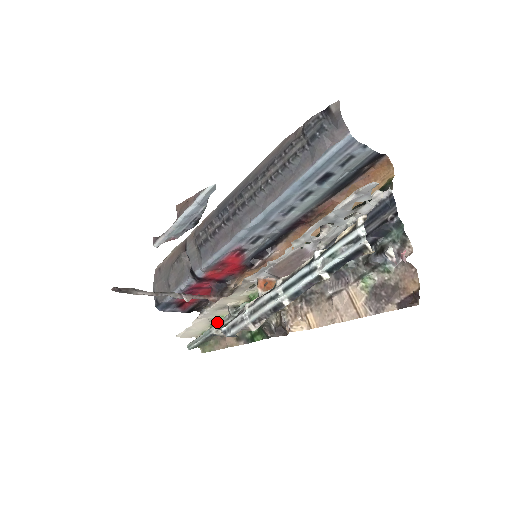
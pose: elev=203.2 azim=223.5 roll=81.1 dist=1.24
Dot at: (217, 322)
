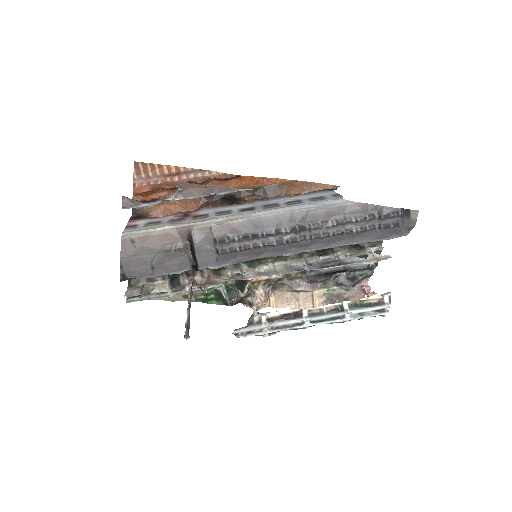
Dot at: (180, 290)
